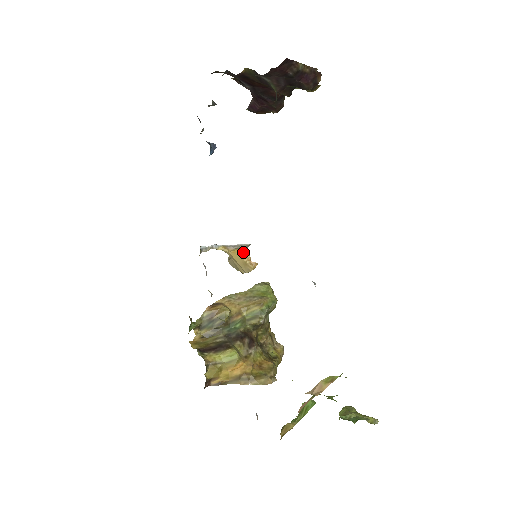
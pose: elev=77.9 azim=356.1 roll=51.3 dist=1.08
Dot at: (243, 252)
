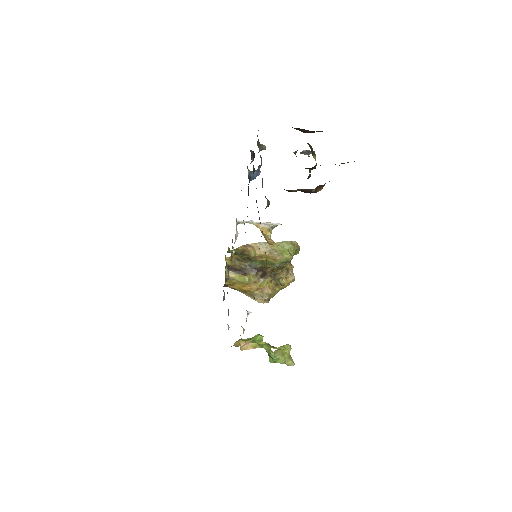
Dot at: (267, 234)
